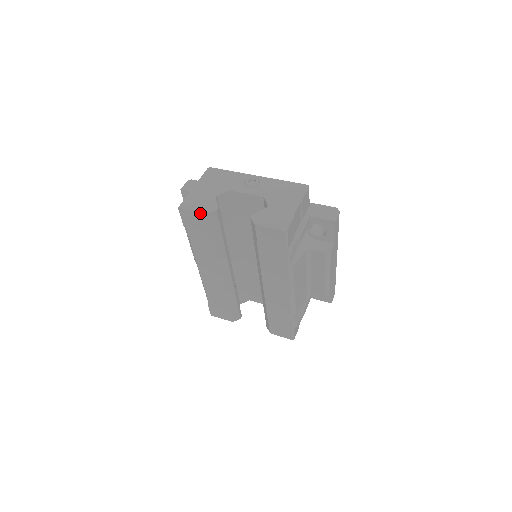
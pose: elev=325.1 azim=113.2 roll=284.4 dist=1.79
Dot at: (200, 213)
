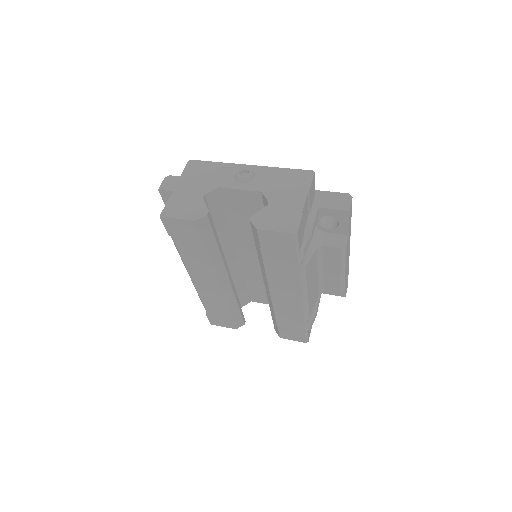
Dot at: (187, 220)
